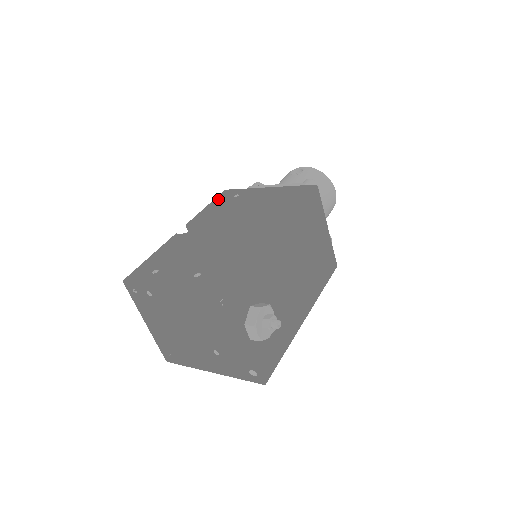
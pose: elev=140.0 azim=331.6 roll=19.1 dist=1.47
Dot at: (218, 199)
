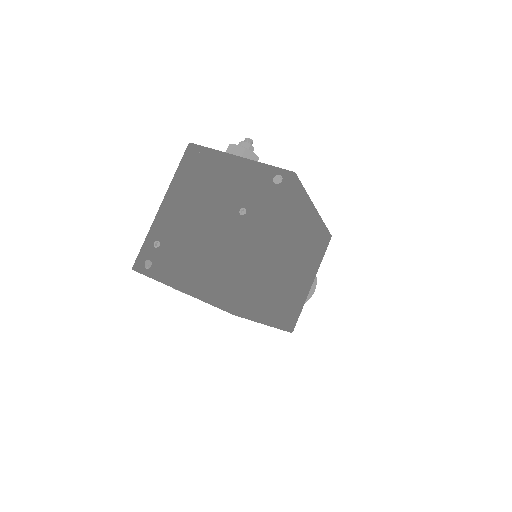
Dot at: occluded
